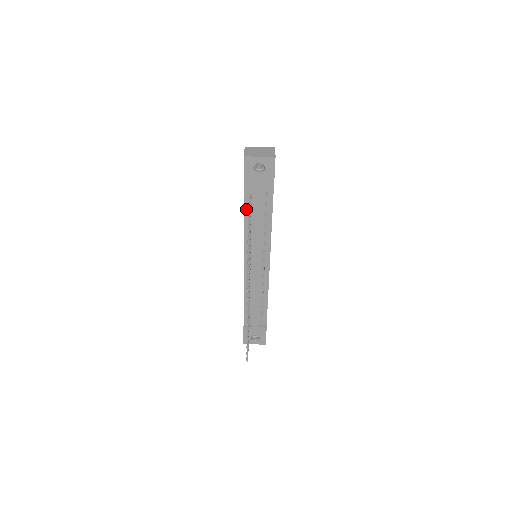
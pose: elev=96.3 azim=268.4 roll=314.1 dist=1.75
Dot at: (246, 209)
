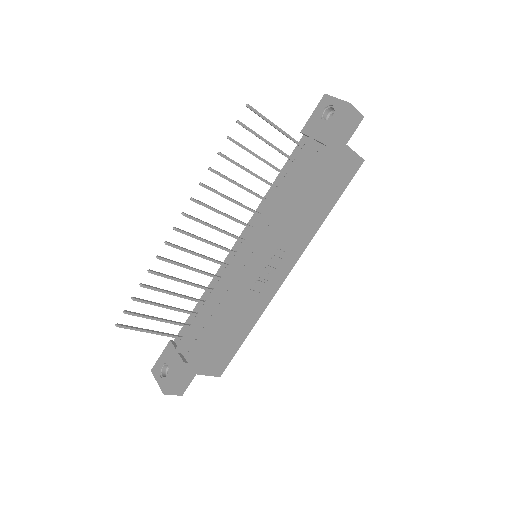
Dot at: (286, 166)
